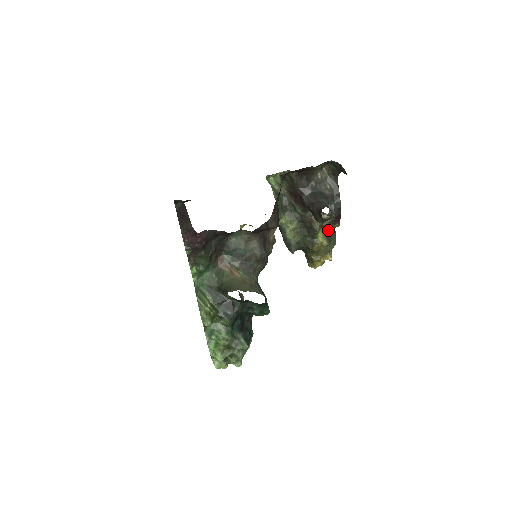
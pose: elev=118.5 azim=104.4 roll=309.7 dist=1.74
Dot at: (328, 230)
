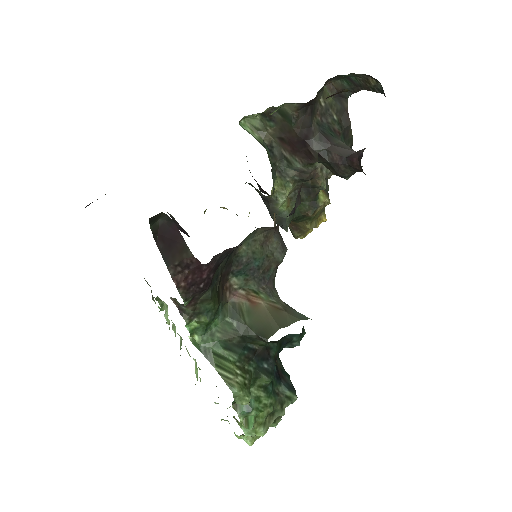
Dot at: occluded
